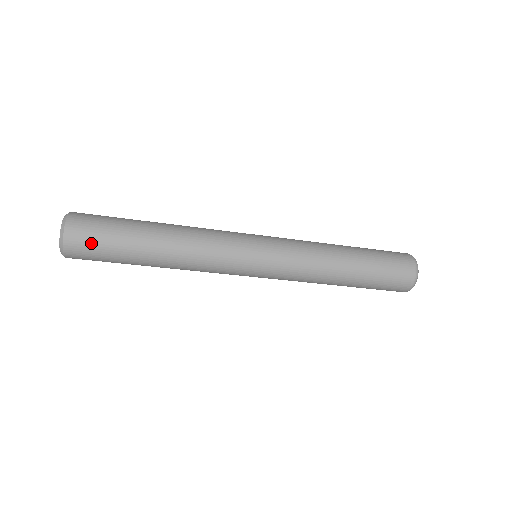
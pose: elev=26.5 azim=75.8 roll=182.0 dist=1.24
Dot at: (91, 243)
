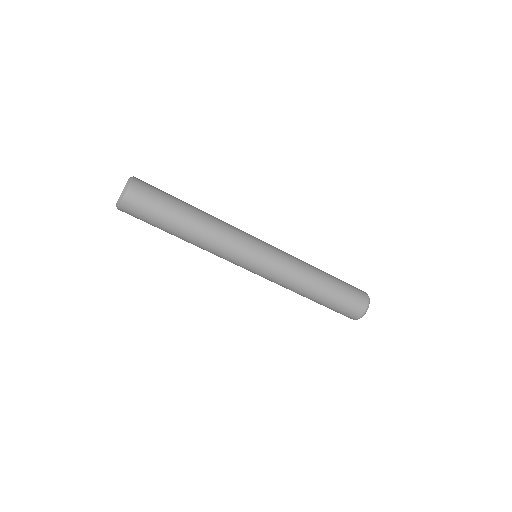
Dot at: (151, 188)
